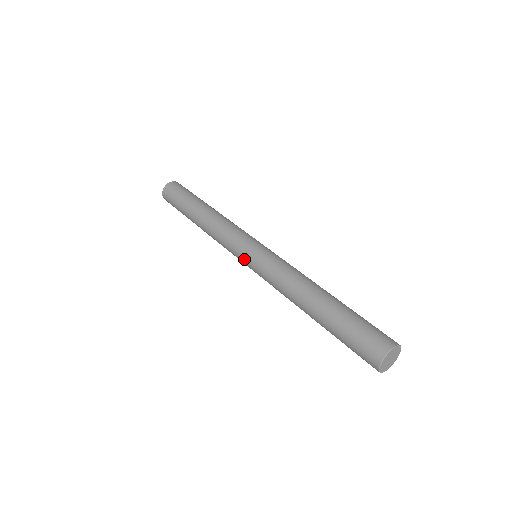
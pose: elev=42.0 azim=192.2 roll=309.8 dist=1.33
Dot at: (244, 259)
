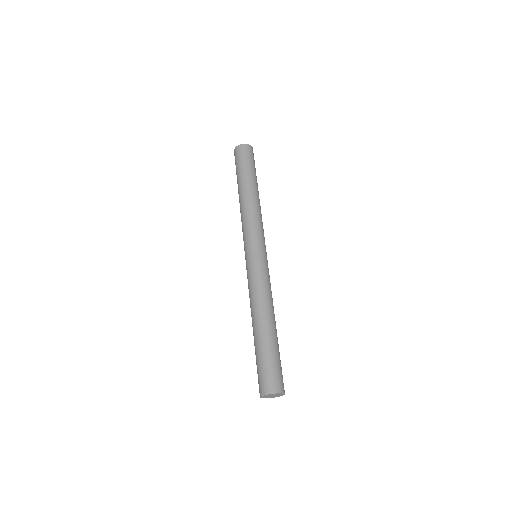
Dot at: (246, 253)
